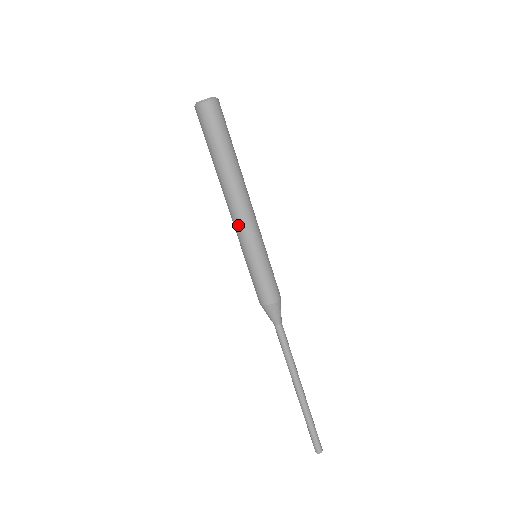
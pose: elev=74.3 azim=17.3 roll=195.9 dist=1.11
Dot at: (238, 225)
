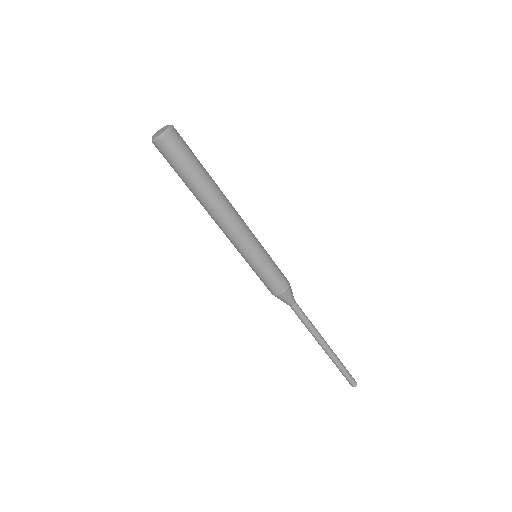
Dot at: (234, 237)
